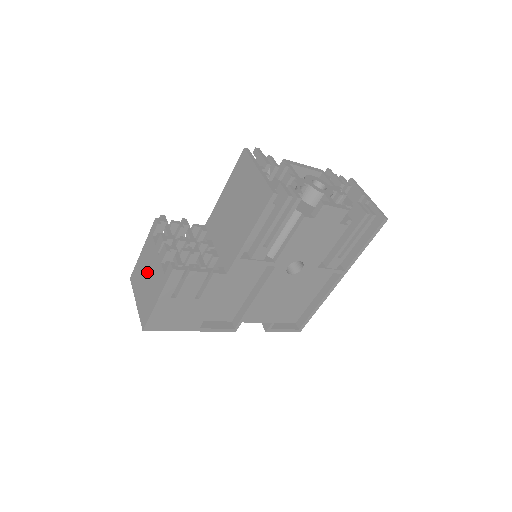
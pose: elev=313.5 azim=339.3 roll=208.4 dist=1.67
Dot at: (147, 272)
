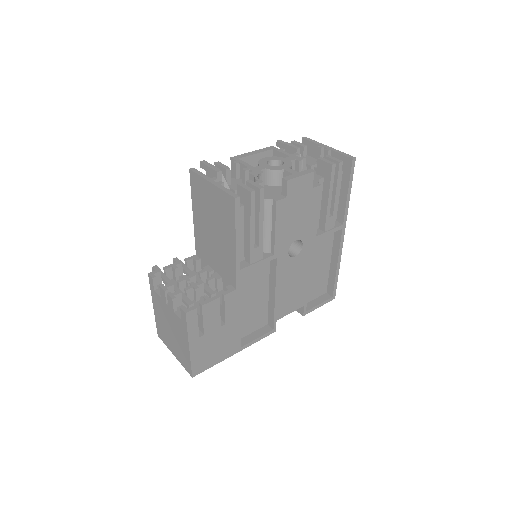
Dot at: (167, 324)
